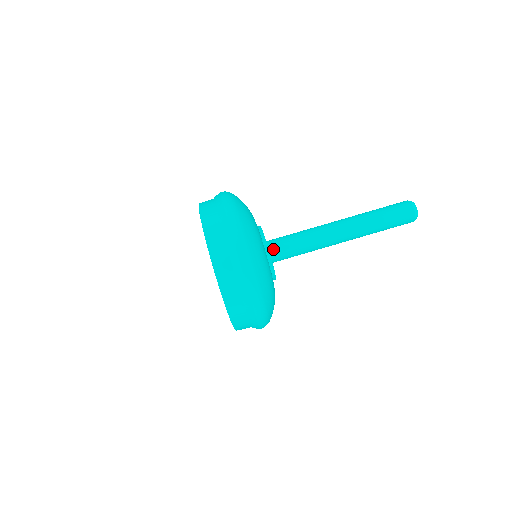
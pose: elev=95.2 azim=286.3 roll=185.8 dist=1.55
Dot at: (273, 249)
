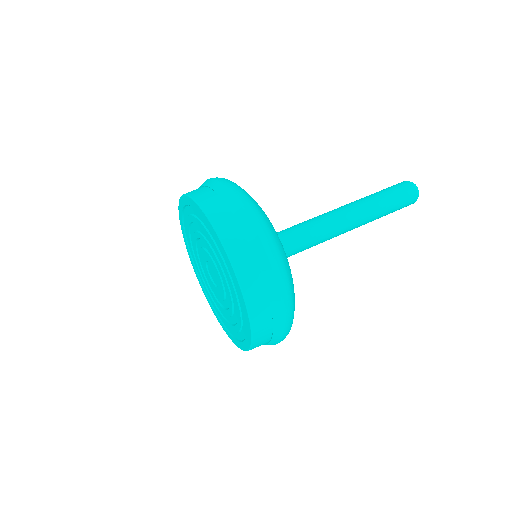
Dot at: occluded
